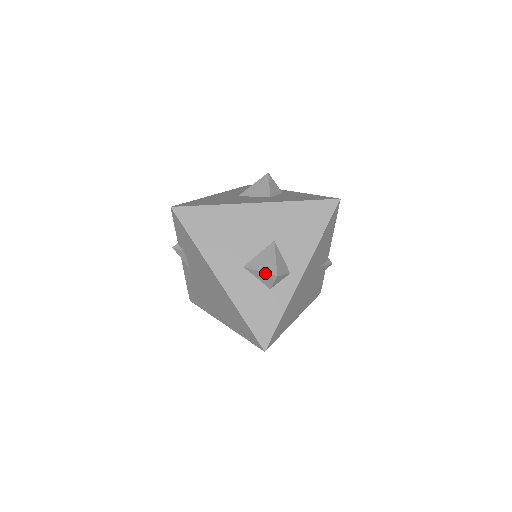
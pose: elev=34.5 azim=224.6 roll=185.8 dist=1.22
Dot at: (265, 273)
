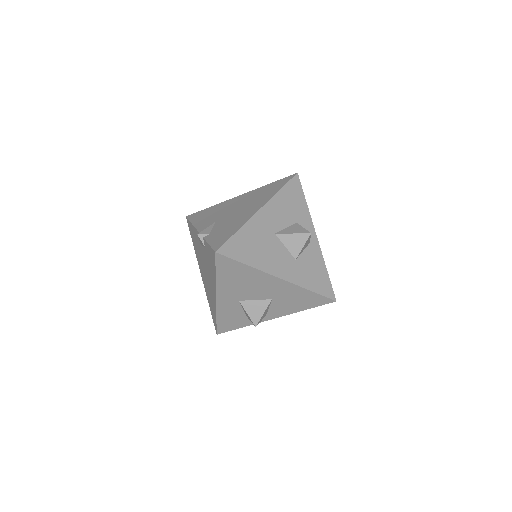
Dot at: (250, 318)
